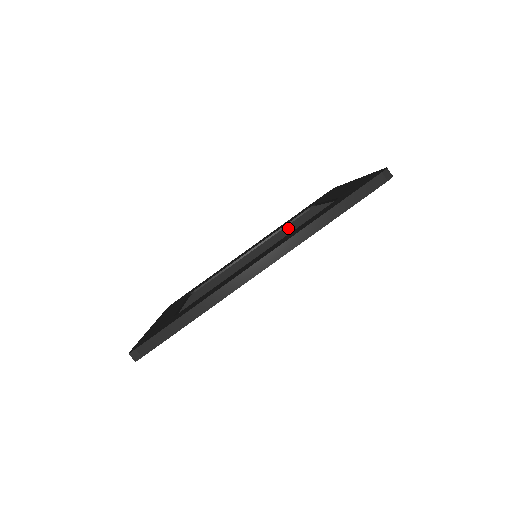
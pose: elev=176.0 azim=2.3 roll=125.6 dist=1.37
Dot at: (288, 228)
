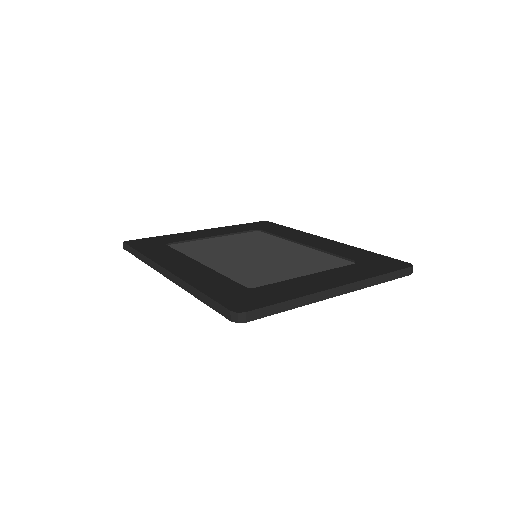
Dot at: (295, 261)
